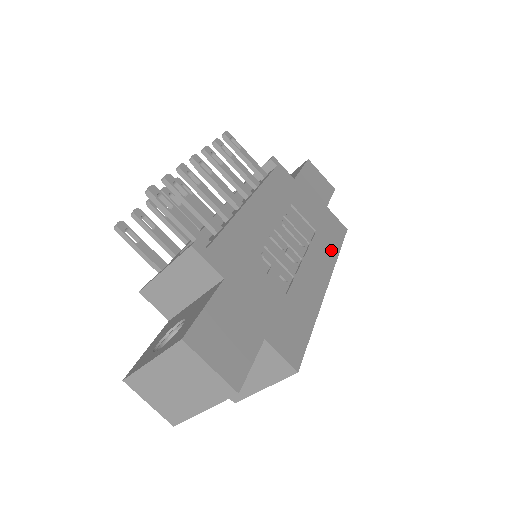
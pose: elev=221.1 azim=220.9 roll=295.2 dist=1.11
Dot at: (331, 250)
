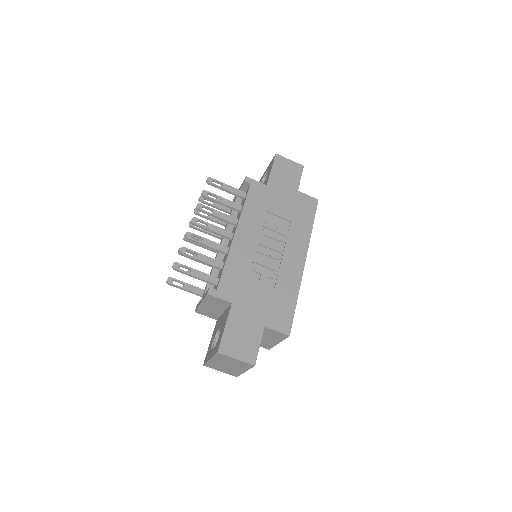
Dot at: (305, 230)
